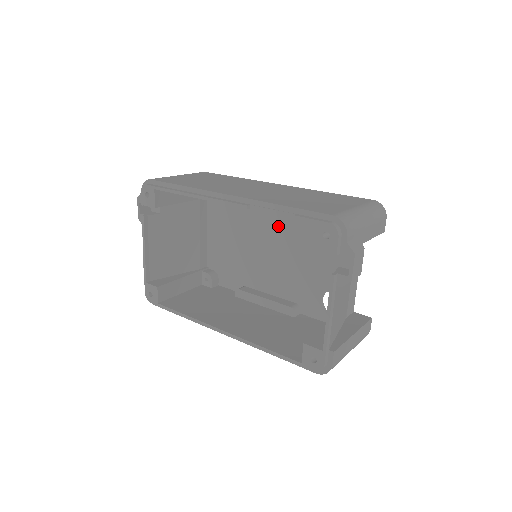
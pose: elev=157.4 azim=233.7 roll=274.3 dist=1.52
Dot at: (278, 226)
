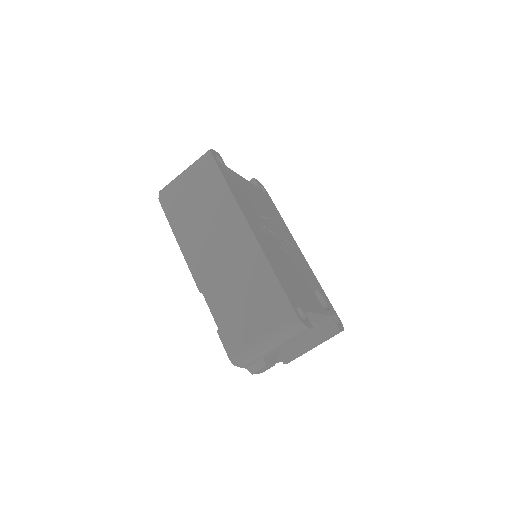
Dot at: occluded
